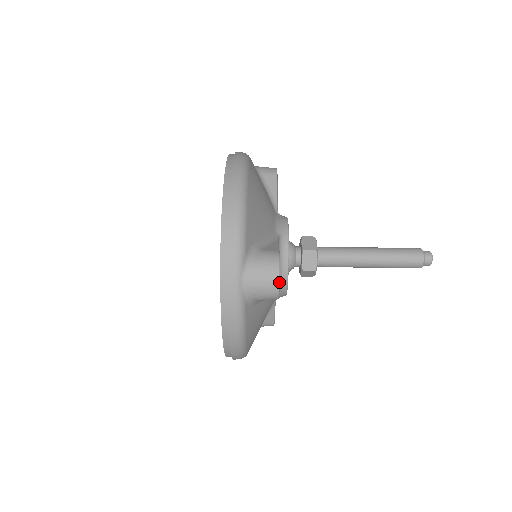
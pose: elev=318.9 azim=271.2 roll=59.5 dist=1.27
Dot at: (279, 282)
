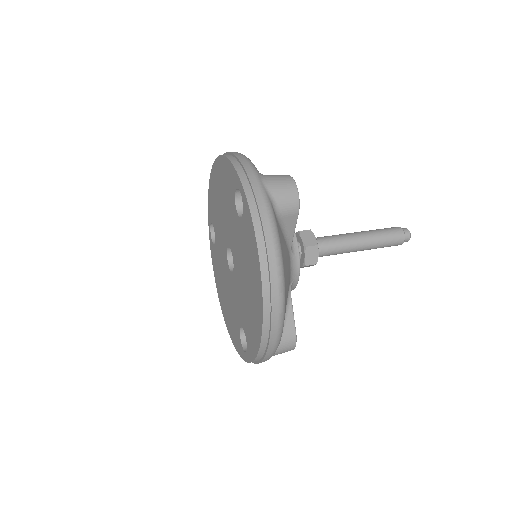
Dot at: (295, 183)
